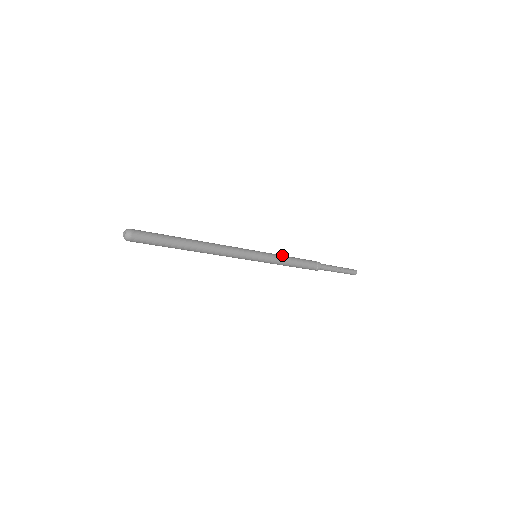
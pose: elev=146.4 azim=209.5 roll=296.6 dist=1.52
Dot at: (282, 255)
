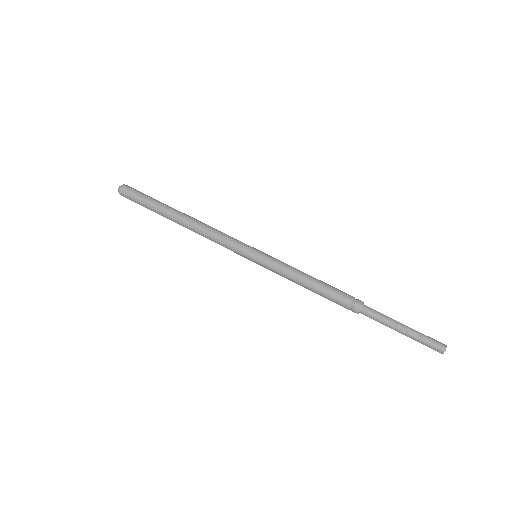
Dot at: (294, 270)
